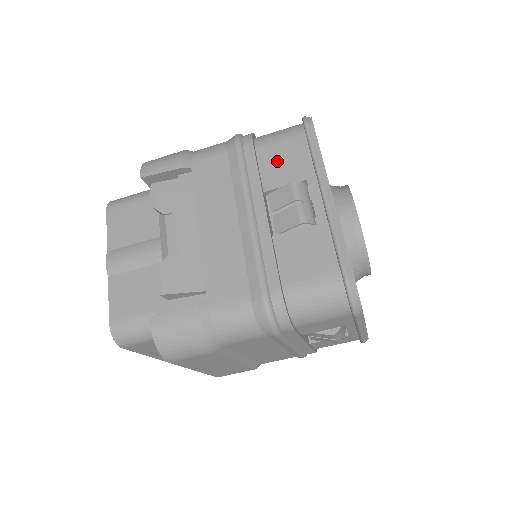
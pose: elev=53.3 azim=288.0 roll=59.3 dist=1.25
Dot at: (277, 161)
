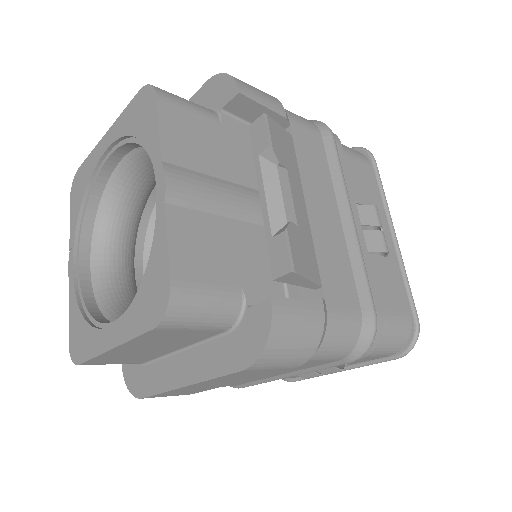
Dot at: (356, 176)
